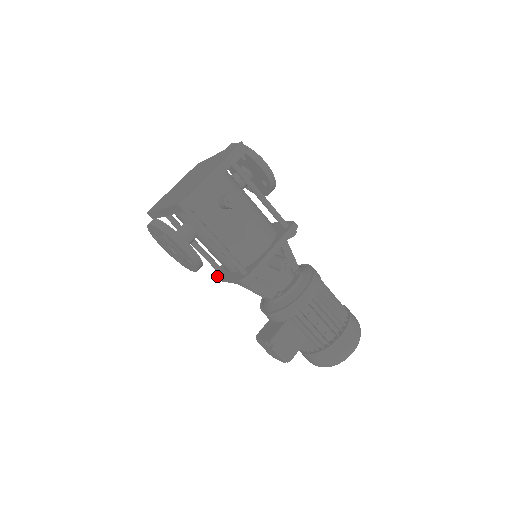
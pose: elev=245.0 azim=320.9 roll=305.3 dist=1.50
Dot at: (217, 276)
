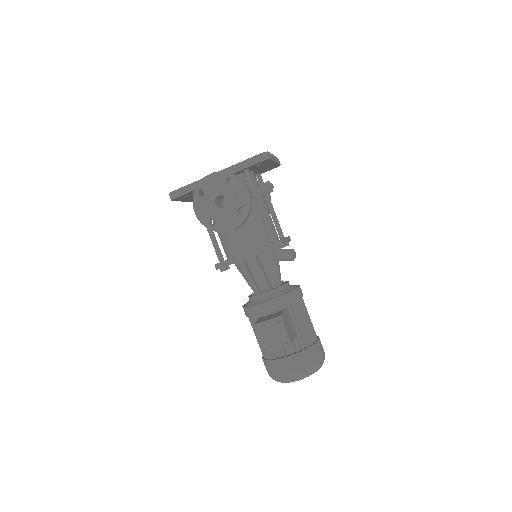
Dot at: (226, 260)
